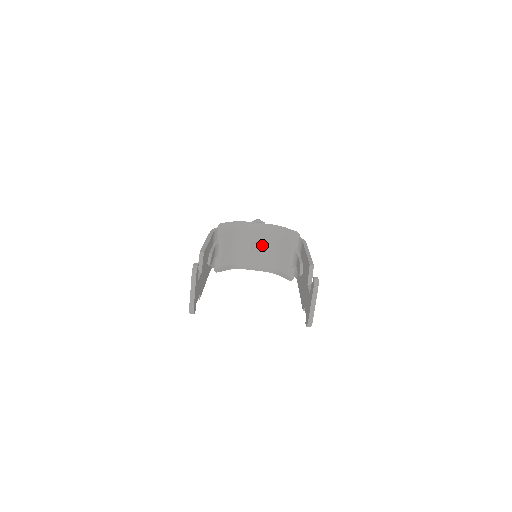
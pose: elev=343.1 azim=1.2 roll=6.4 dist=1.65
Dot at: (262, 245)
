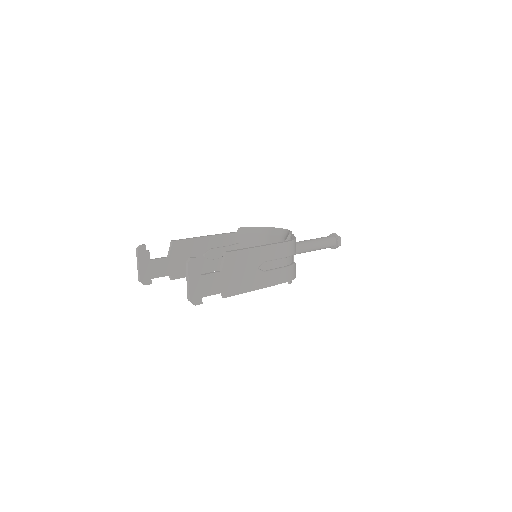
Dot at: occluded
